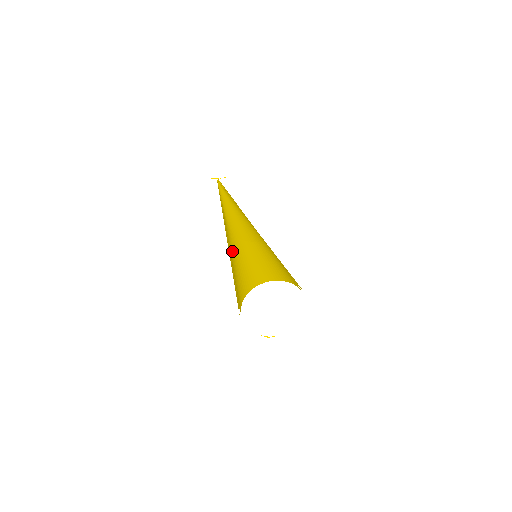
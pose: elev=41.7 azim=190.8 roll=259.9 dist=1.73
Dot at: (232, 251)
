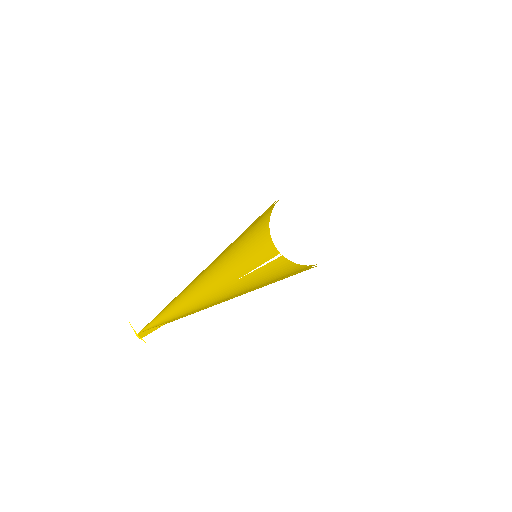
Dot at: (224, 251)
